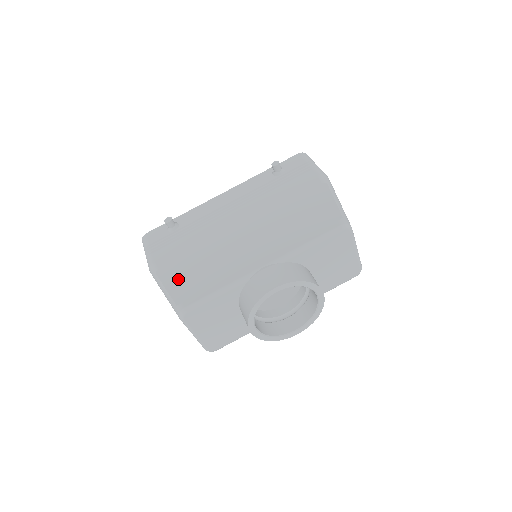
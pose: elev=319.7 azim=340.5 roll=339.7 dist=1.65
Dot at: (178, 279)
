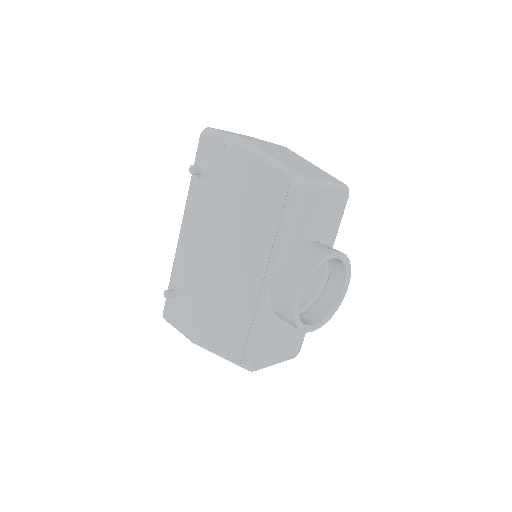
Dot at: (220, 340)
